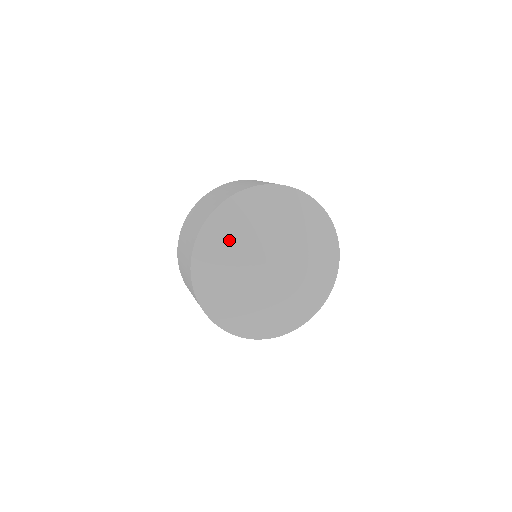
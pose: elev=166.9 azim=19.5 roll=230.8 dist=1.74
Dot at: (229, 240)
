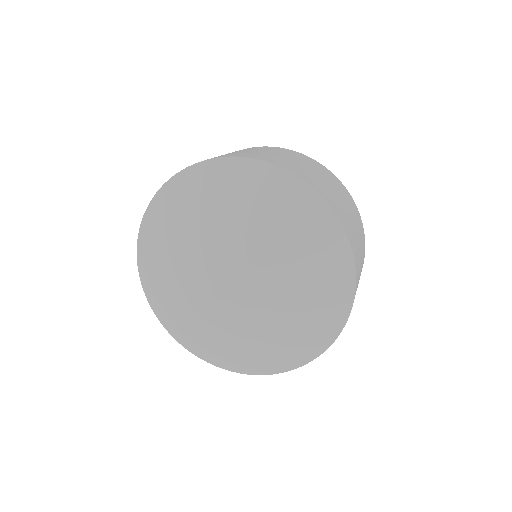
Dot at: (169, 239)
